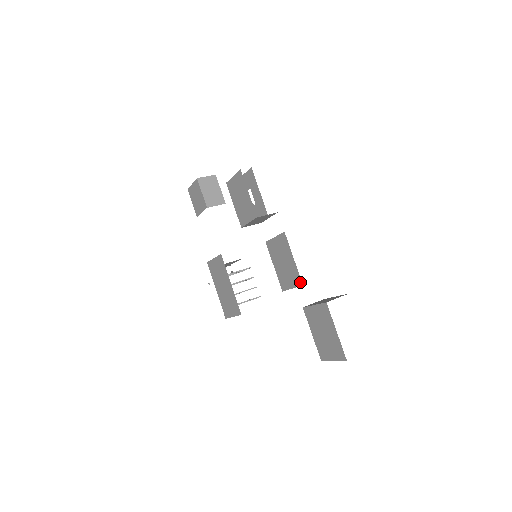
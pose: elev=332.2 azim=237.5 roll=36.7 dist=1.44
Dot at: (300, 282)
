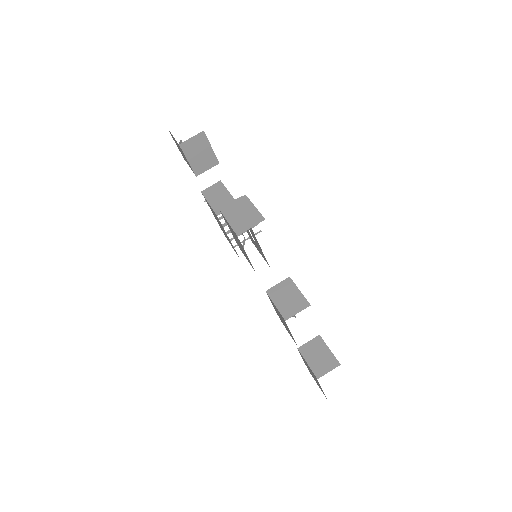
Dot at: occluded
